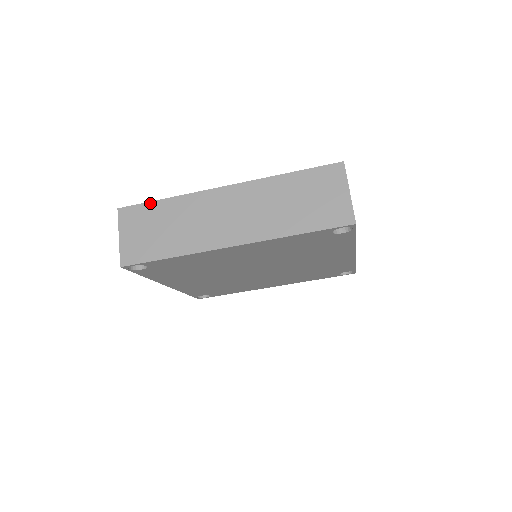
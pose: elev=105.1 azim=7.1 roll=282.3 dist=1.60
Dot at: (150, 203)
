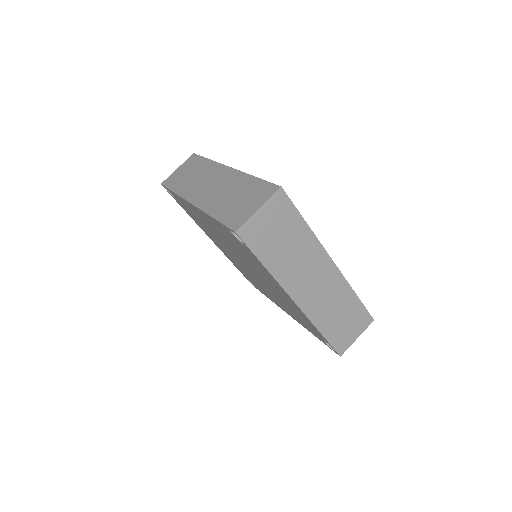
Dot at: (203, 158)
